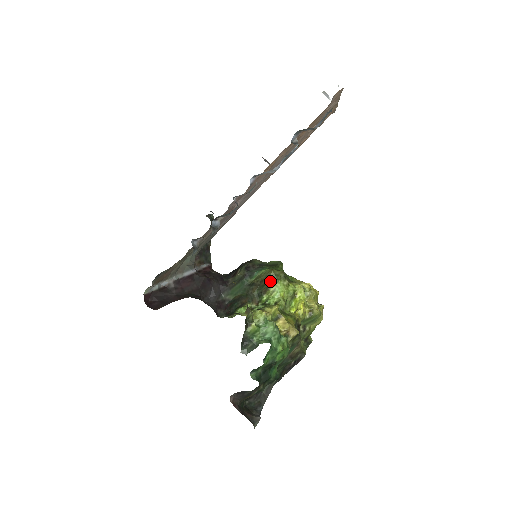
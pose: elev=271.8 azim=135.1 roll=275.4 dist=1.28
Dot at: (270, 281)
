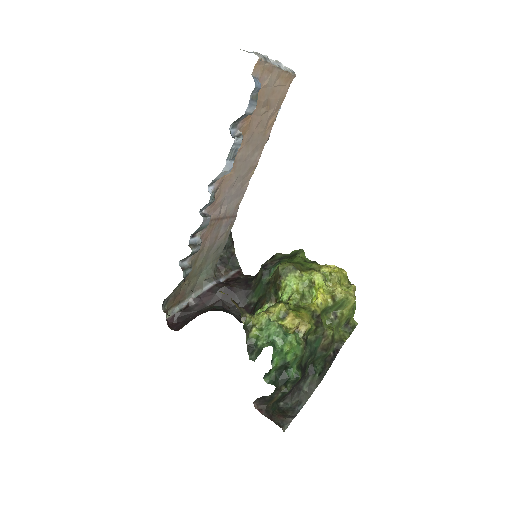
Dot at: (279, 277)
